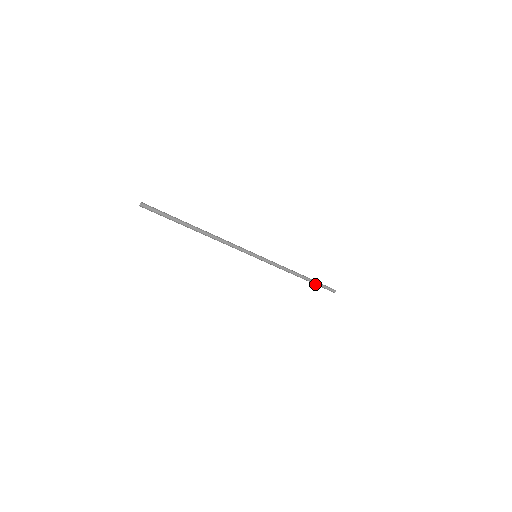
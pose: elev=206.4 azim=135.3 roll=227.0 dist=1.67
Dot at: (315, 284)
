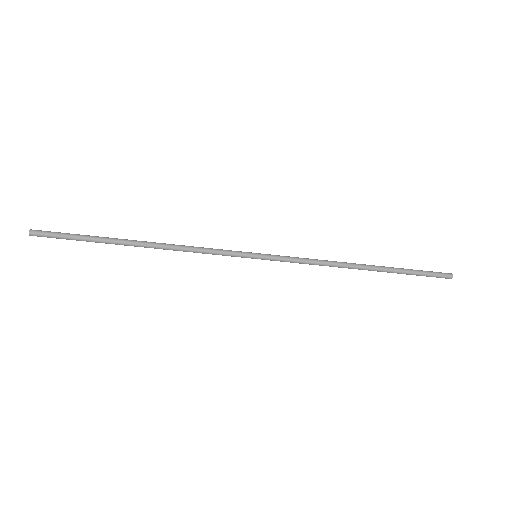
Dot at: (401, 273)
